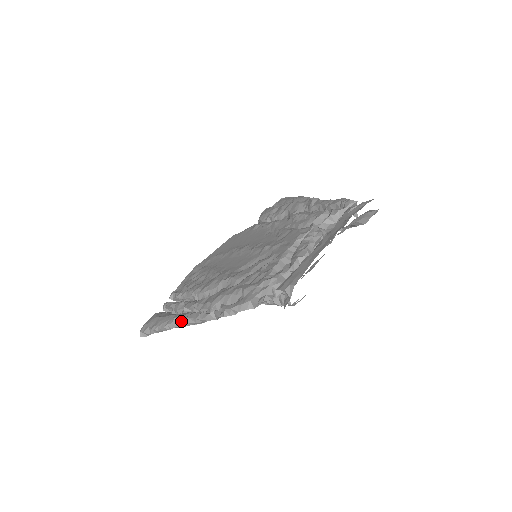
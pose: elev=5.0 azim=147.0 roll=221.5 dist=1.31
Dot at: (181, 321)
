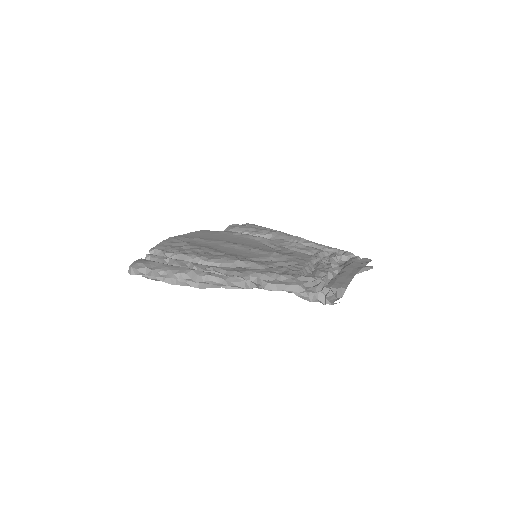
Dot at: (202, 276)
